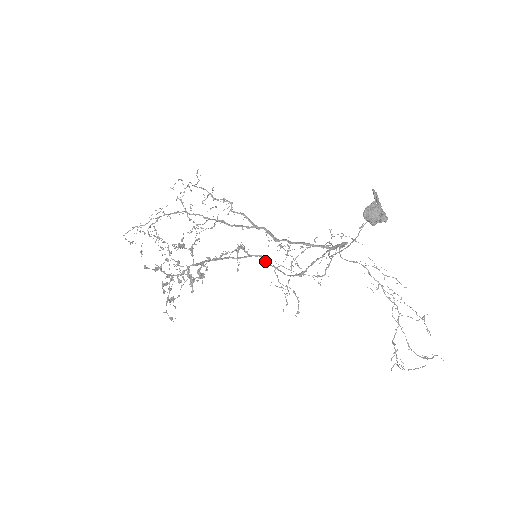
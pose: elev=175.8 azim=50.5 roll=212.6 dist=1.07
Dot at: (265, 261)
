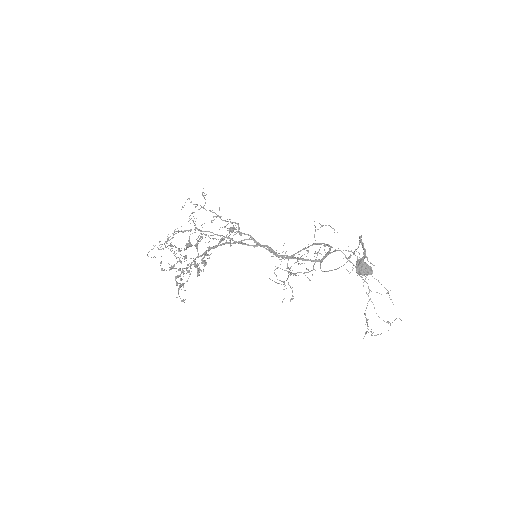
Dot at: (256, 243)
